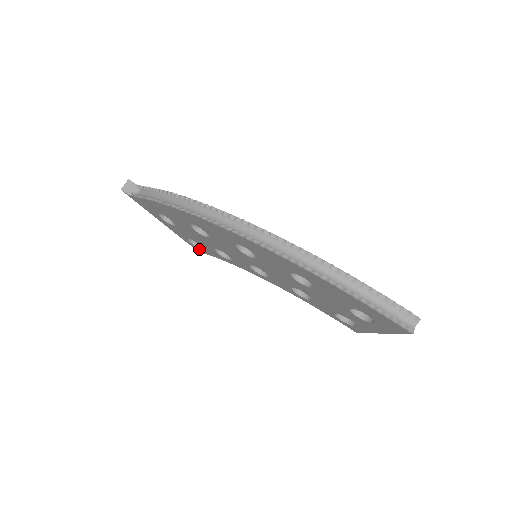
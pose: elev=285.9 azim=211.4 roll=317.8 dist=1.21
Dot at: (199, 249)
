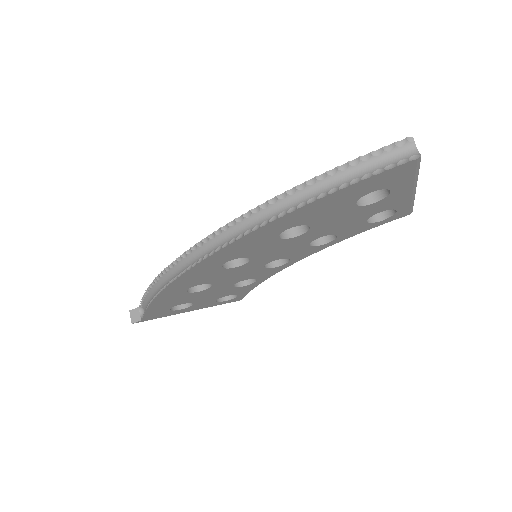
Dot at: (236, 298)
